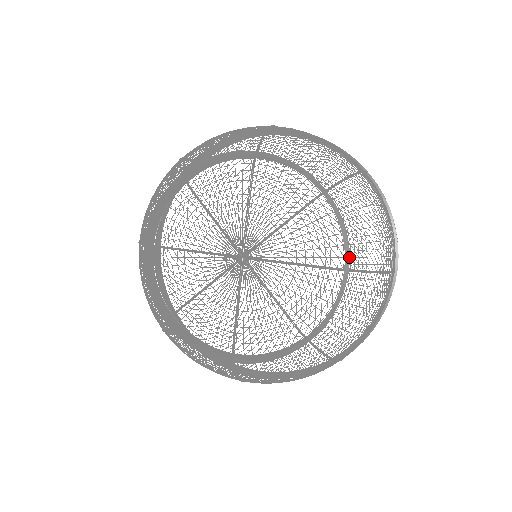
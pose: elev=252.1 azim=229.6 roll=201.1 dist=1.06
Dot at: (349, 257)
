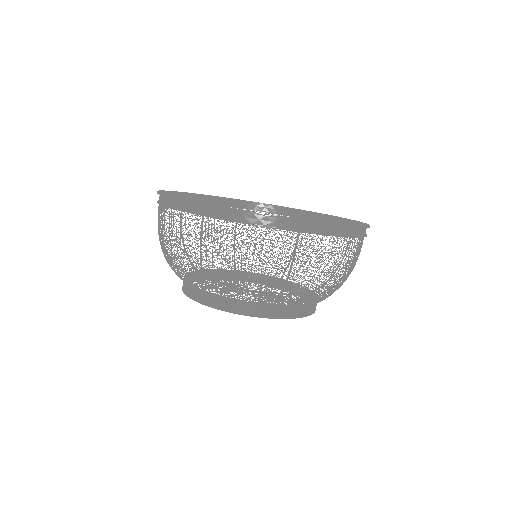
Dot at: occluded
